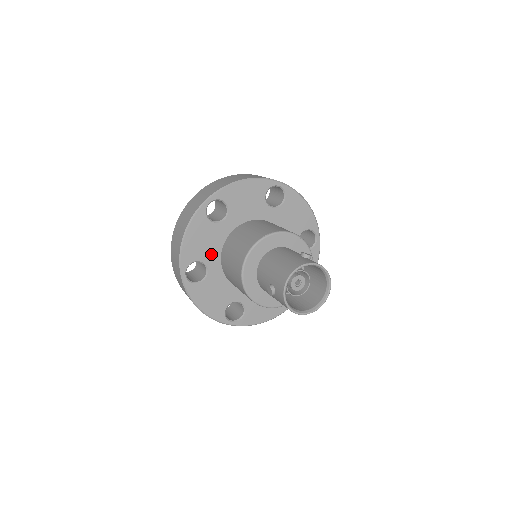
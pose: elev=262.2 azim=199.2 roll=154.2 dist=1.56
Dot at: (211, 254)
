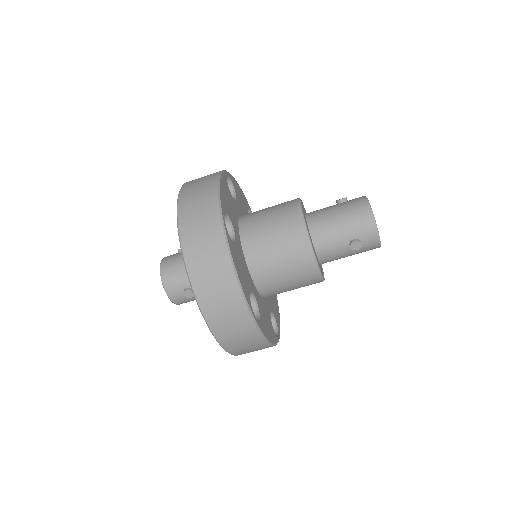
Dot at: (248, 278)
